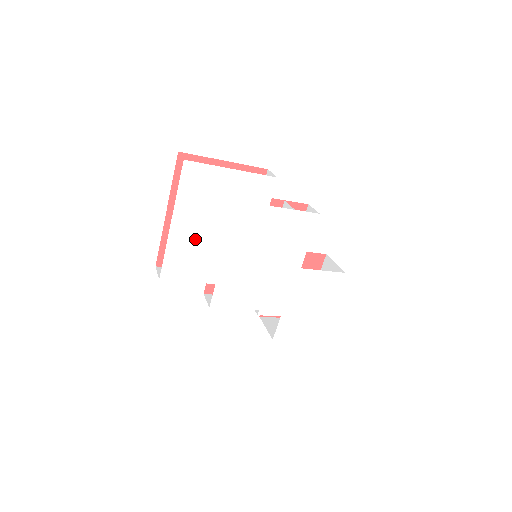
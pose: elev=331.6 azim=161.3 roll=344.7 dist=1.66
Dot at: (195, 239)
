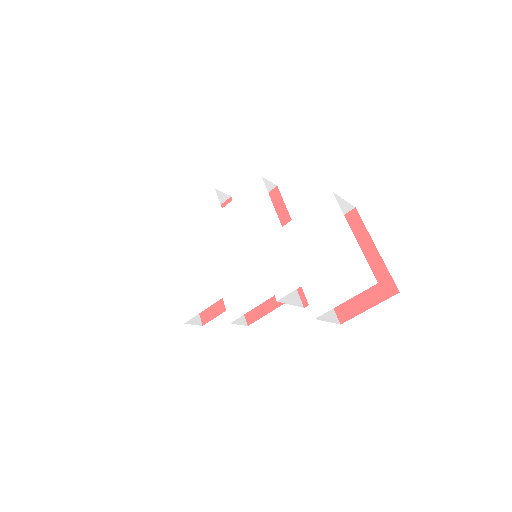
Dot at: (191, 274)
